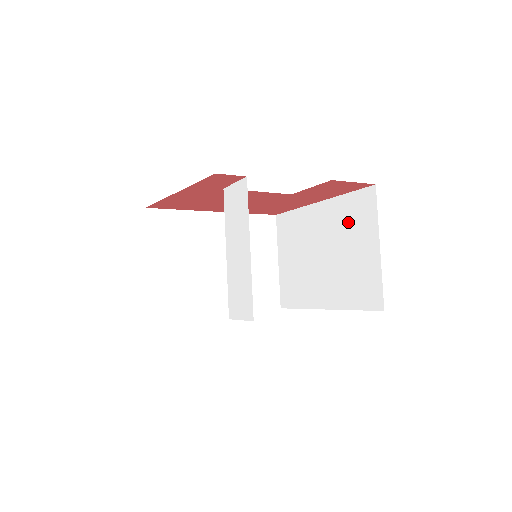
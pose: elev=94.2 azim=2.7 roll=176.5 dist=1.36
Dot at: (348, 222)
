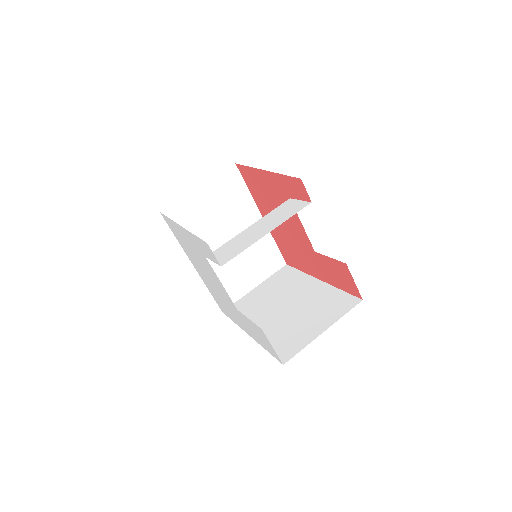
Dot at: (323, 304)
